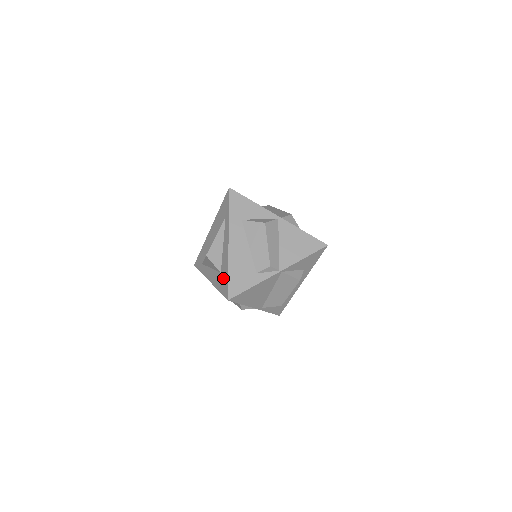
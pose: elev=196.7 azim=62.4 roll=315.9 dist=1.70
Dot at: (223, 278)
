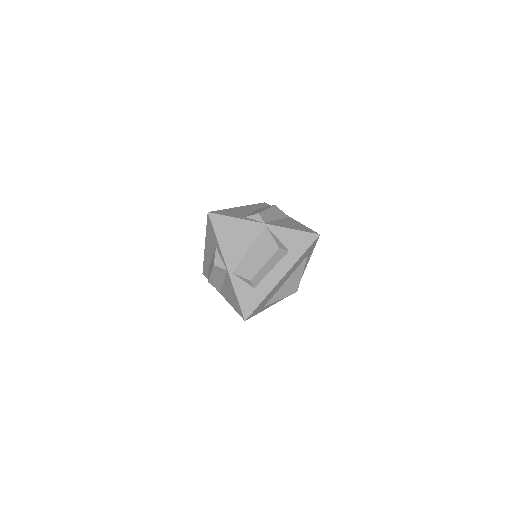
Dot at: occluded
